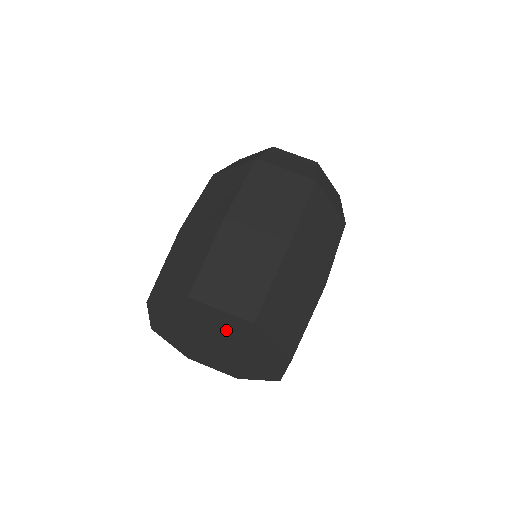
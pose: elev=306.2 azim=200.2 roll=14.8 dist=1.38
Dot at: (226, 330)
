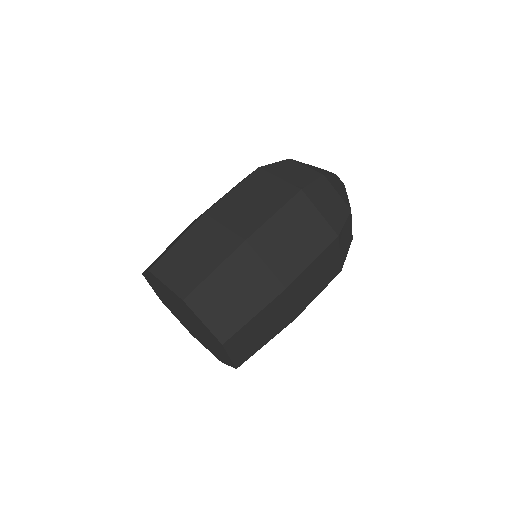
Dot at: (200, 326)
